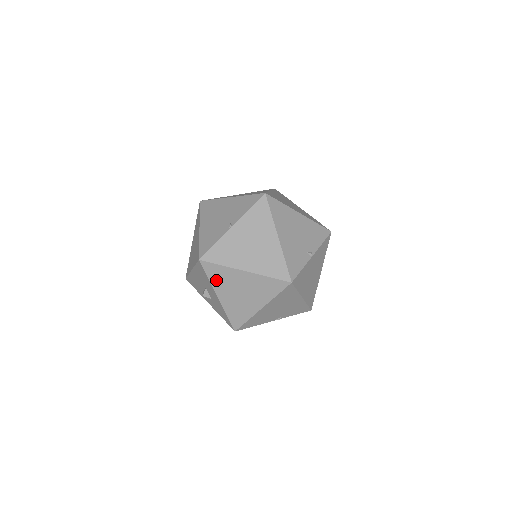
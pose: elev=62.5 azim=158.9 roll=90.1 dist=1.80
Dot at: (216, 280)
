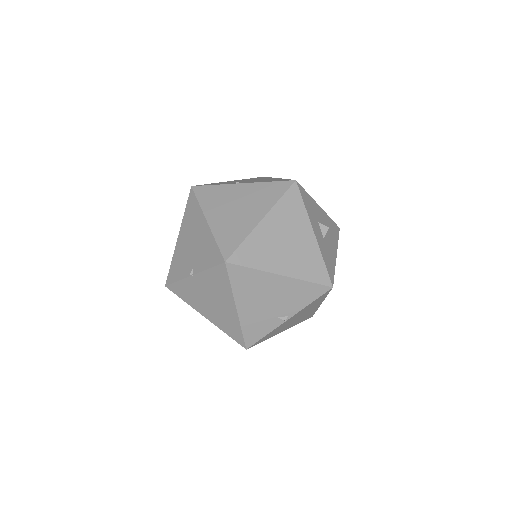
Dot at: occluded
